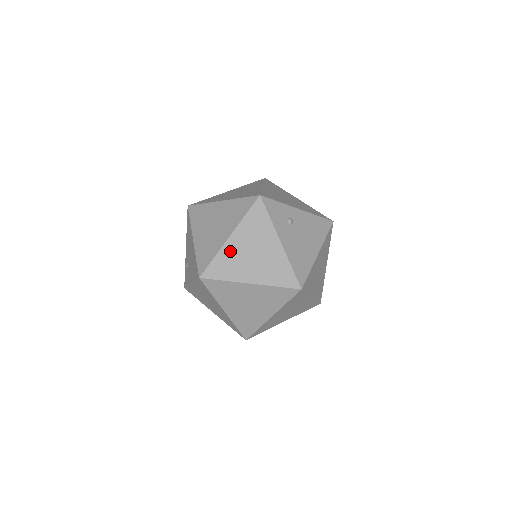
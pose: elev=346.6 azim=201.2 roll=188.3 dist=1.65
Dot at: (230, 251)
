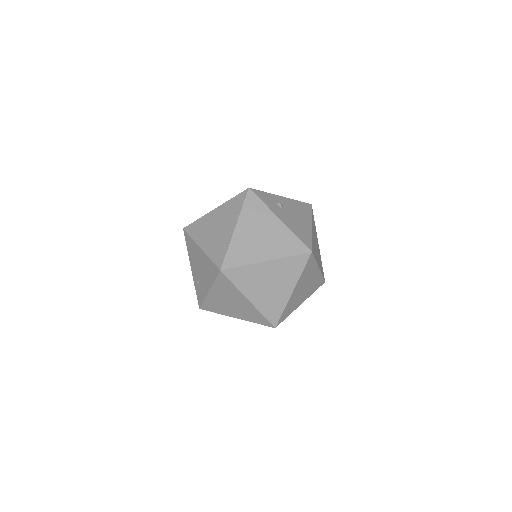
Dot at: (240, 240)
